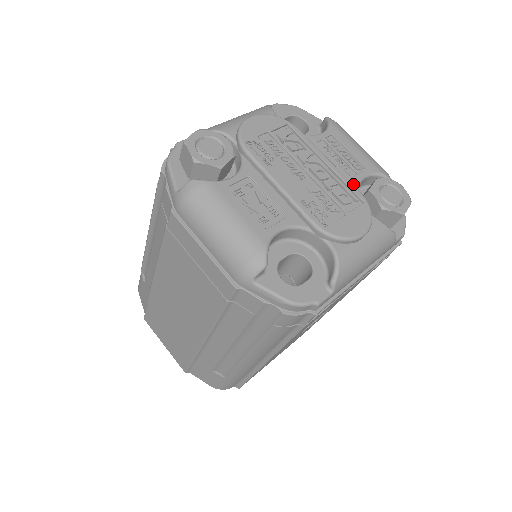
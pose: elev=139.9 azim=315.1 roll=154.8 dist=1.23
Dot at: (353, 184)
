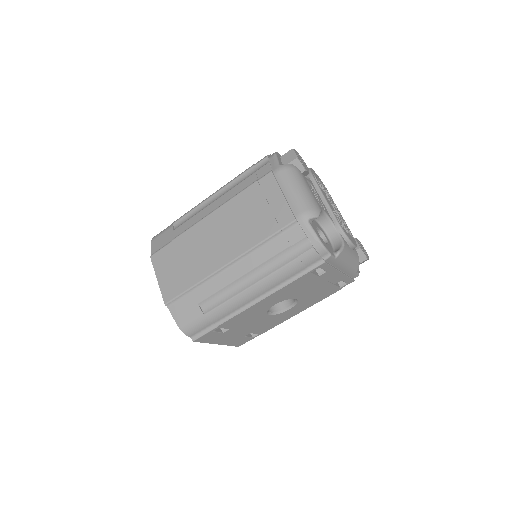
Dot at: occluded
